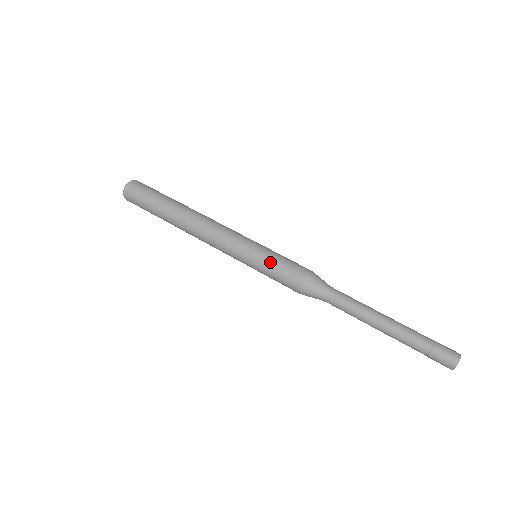
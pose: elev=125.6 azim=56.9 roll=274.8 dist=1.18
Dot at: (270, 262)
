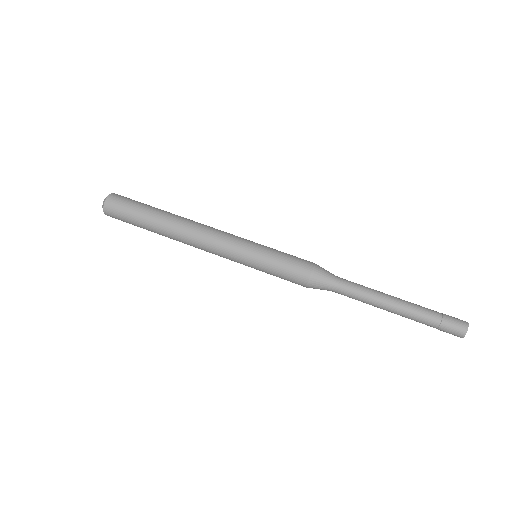
Dot at: (277, 253)
